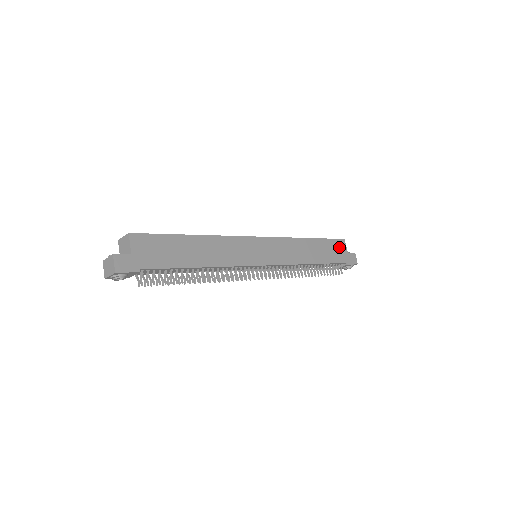
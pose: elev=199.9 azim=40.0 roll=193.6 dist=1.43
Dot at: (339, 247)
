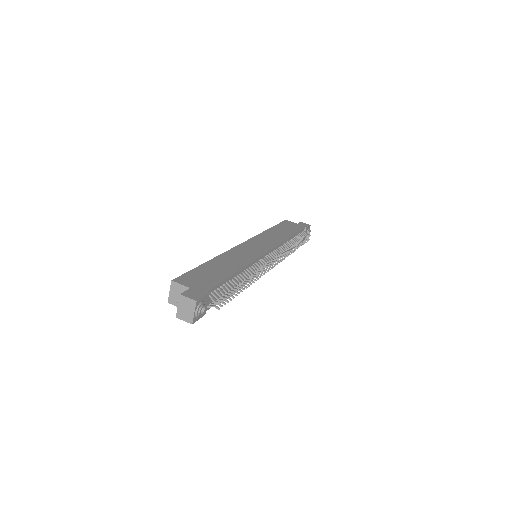
Dot at: (289, 224)
